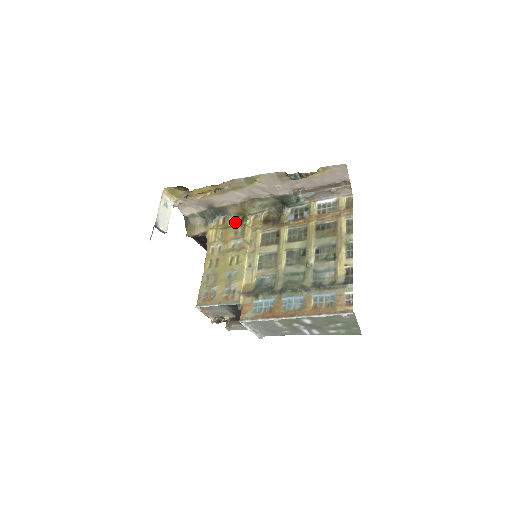
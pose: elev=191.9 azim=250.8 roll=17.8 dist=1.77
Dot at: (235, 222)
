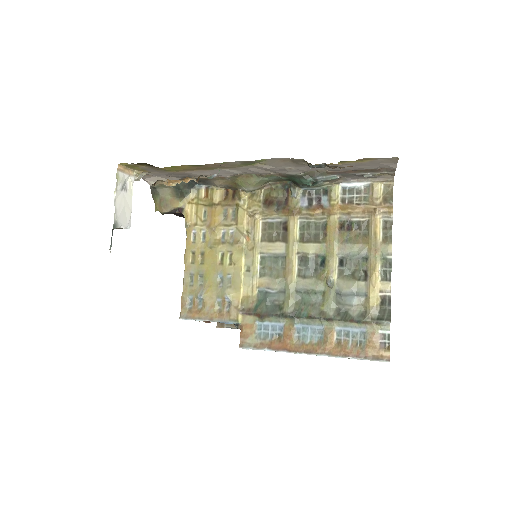
Dot at: (223, 197)
